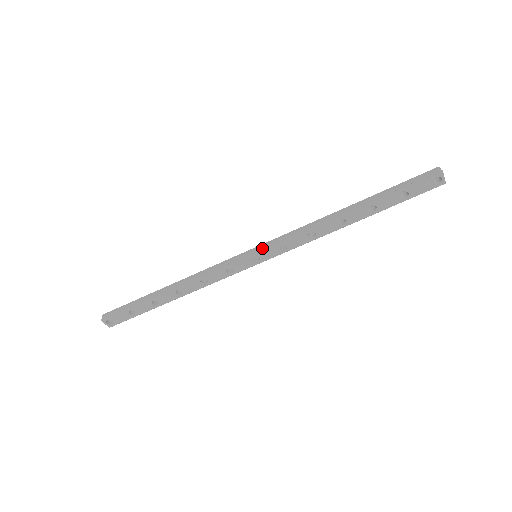
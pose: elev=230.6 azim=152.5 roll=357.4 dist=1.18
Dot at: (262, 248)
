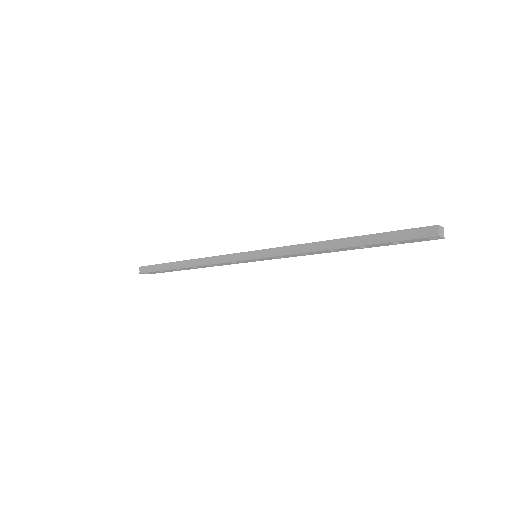
Dot at: (260, 255)
